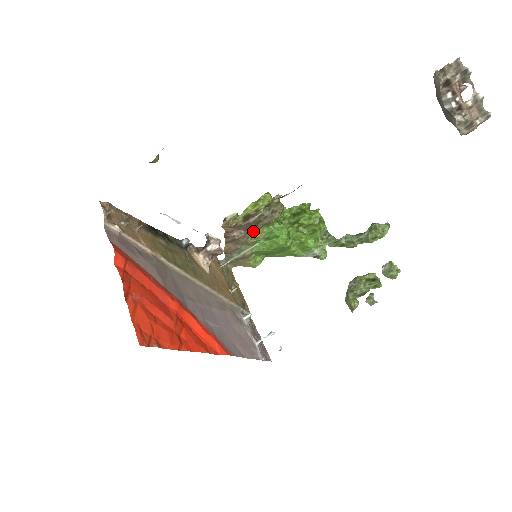
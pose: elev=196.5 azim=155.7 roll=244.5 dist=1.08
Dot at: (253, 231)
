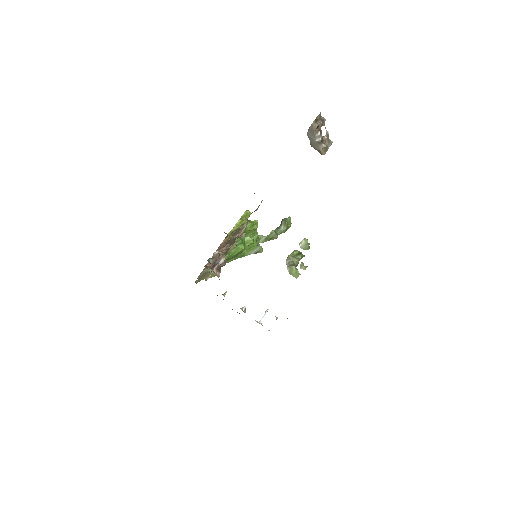
Dot at: (234, 242)
